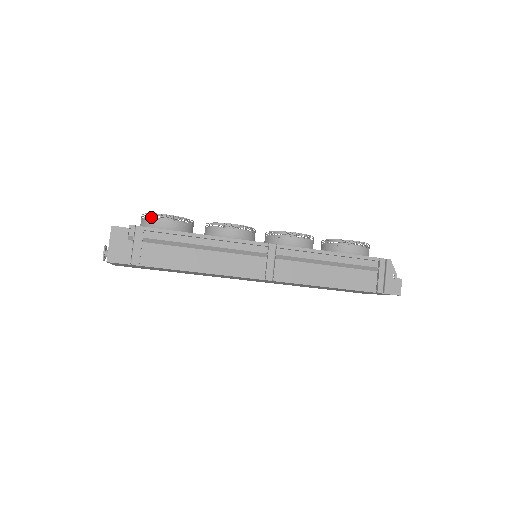
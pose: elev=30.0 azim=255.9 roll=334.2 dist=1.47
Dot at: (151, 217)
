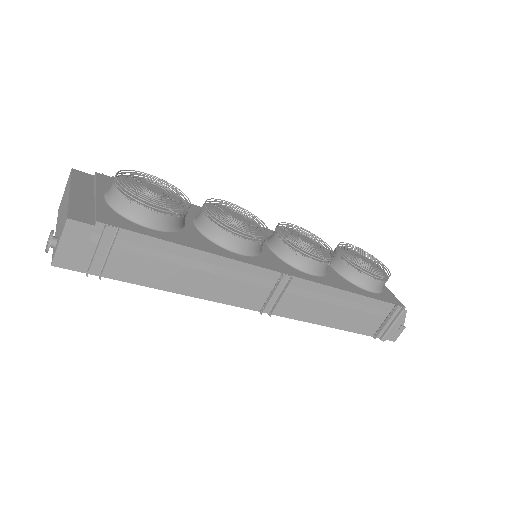
Dot at: (131, 200)
